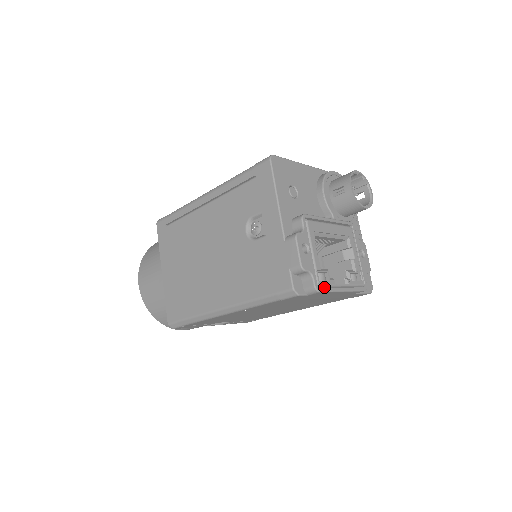
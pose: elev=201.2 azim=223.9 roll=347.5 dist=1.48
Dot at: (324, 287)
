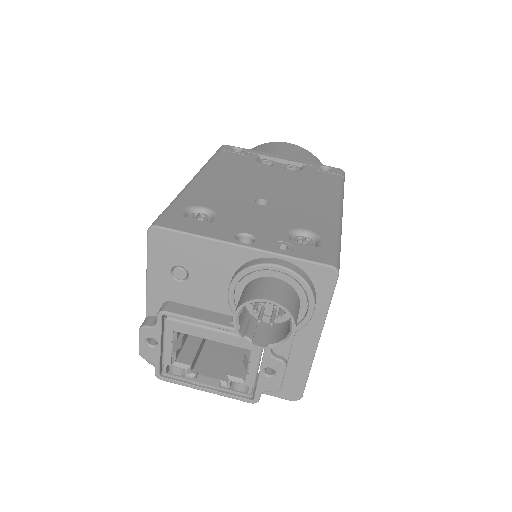
Dot at: (171, 379)
